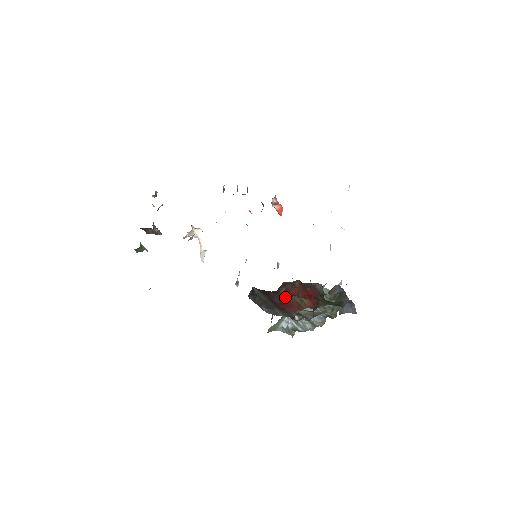
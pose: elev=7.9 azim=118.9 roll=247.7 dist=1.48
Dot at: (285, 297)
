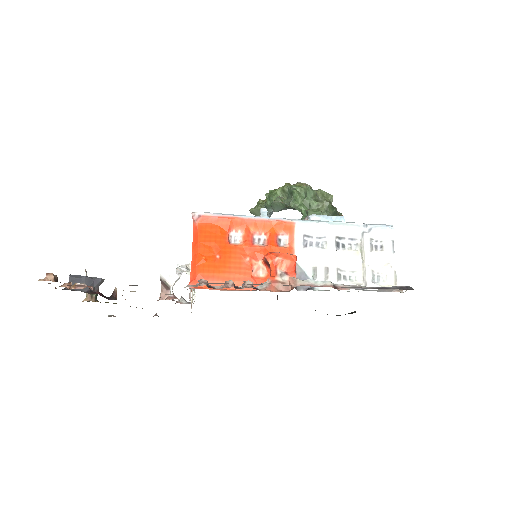
Dot at: occluded
